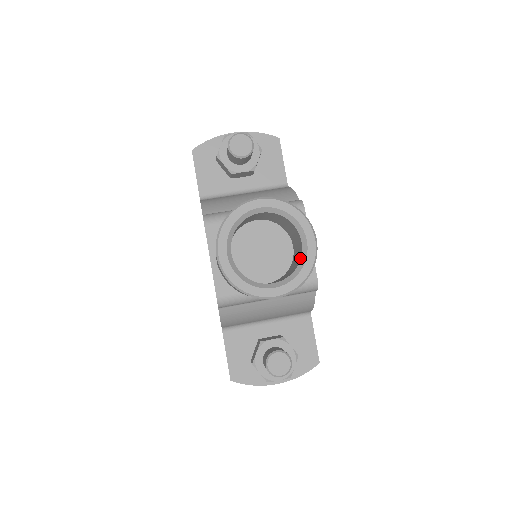
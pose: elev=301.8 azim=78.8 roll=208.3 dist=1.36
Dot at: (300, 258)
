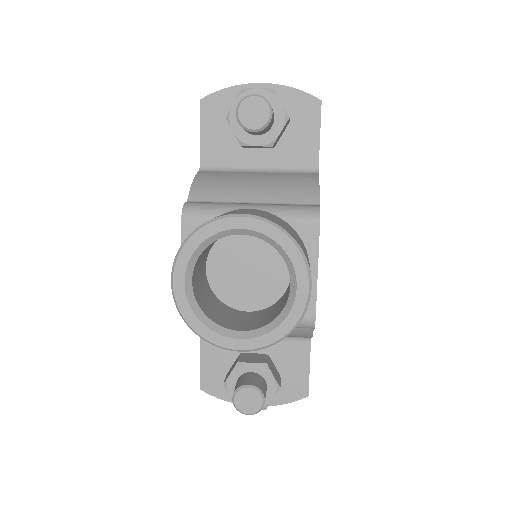
Dot at: (284, 306)
